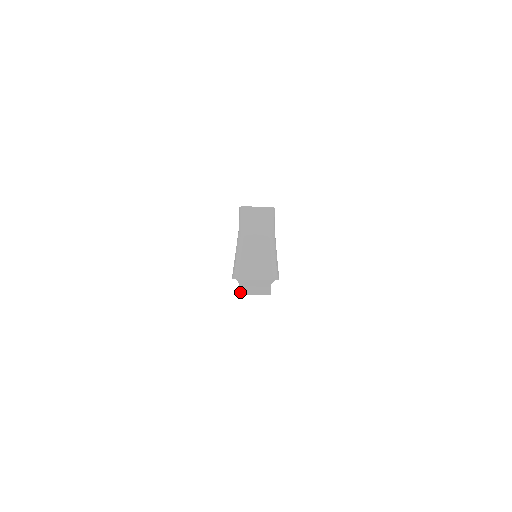
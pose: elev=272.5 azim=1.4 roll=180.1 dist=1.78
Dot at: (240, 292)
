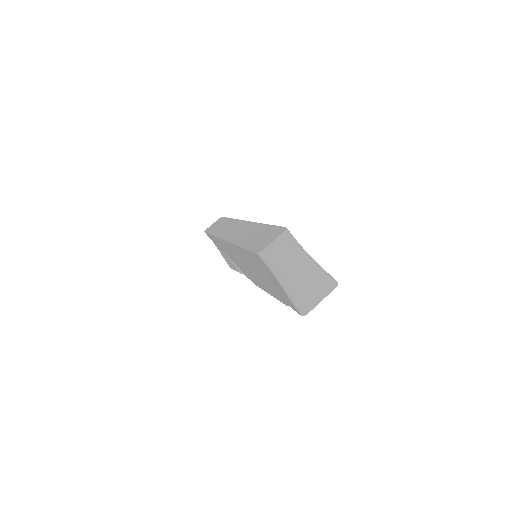
Dot at: occluded
